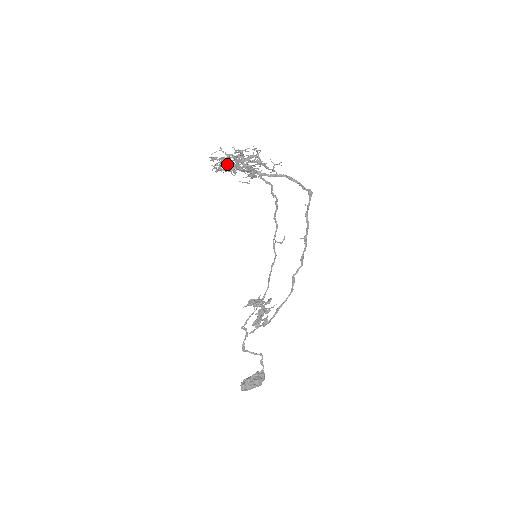
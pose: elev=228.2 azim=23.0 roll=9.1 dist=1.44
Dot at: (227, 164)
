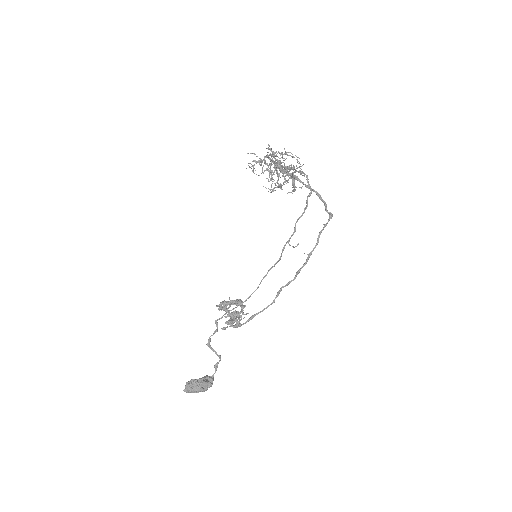
Dot at: (265, 164)
